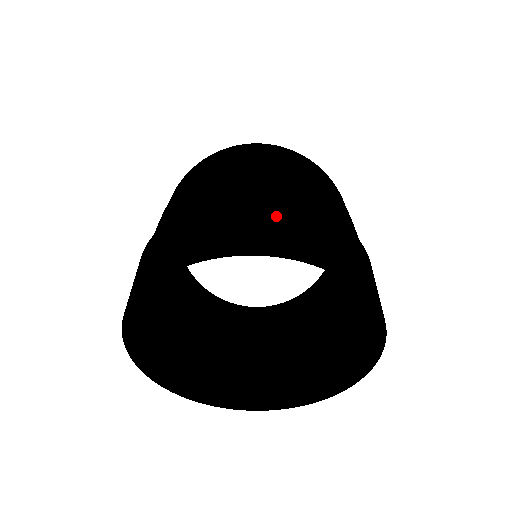
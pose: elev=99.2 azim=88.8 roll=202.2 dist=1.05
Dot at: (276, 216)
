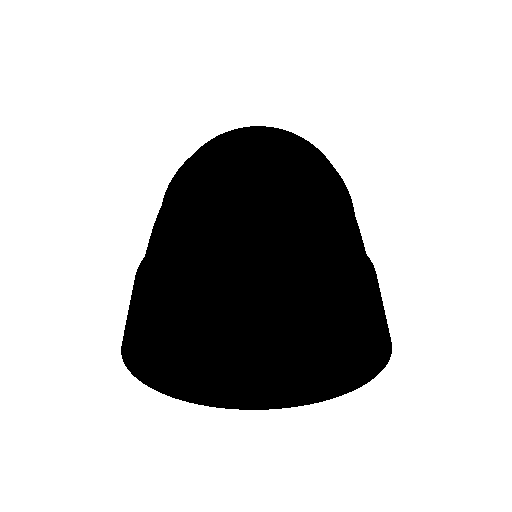
Dot at: (266, 241)
